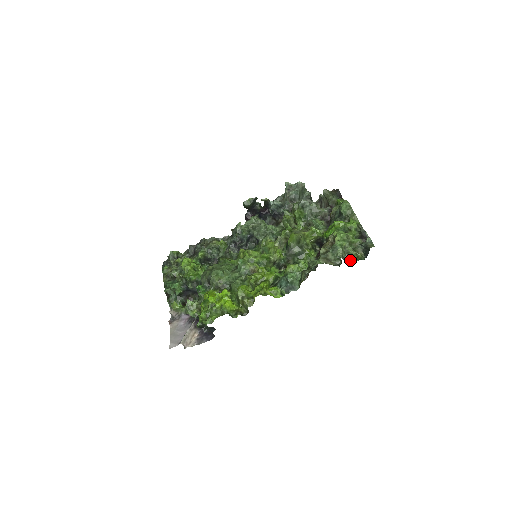
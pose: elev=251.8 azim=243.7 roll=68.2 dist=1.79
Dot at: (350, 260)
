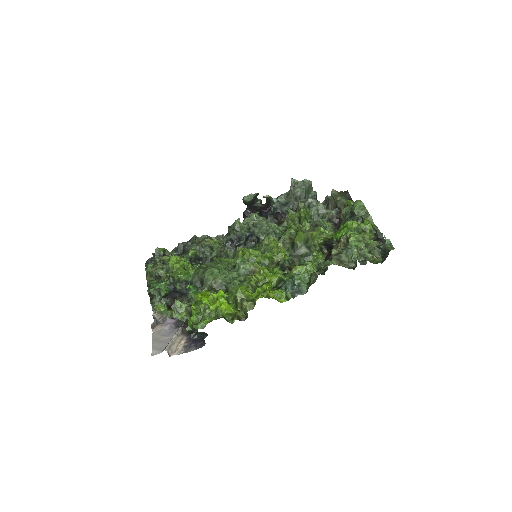
Dot at: (366, 263)
